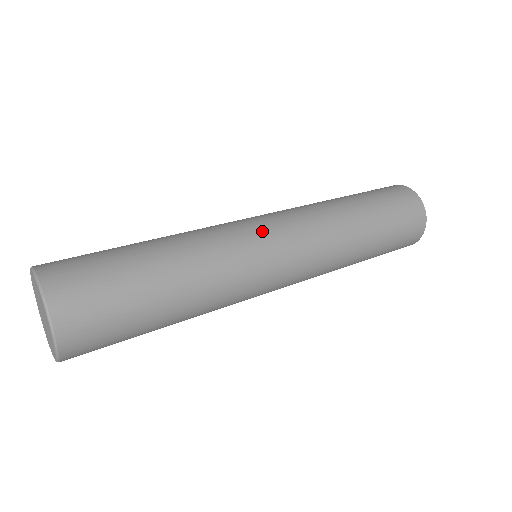
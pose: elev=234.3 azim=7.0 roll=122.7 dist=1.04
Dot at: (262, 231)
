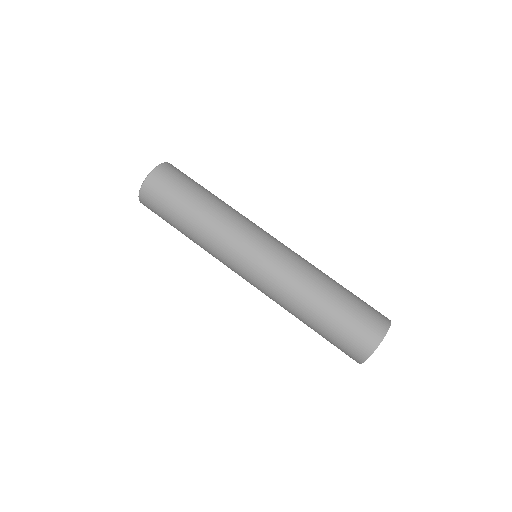
Dot at: (264, 235)
